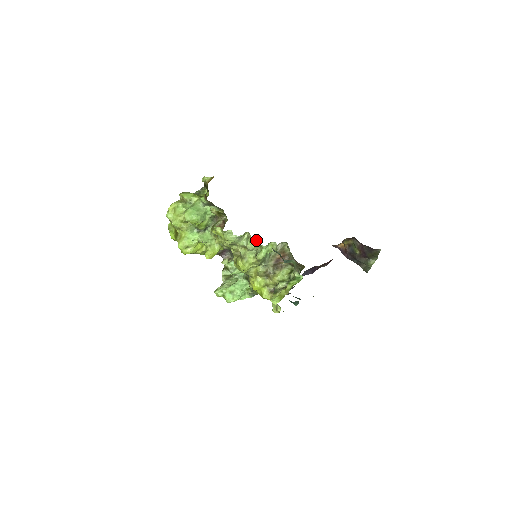
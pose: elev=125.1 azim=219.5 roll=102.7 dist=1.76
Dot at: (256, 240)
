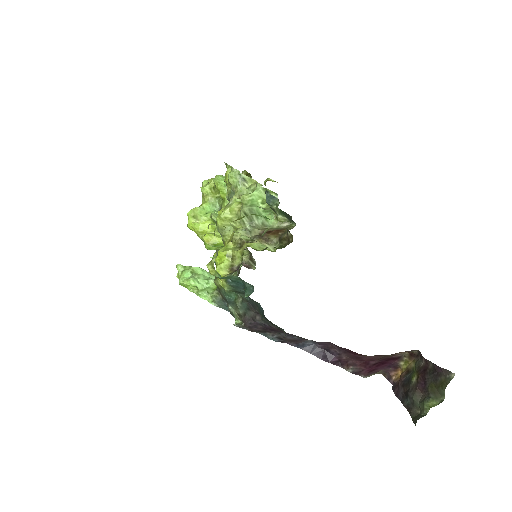
Dot at: occluded
